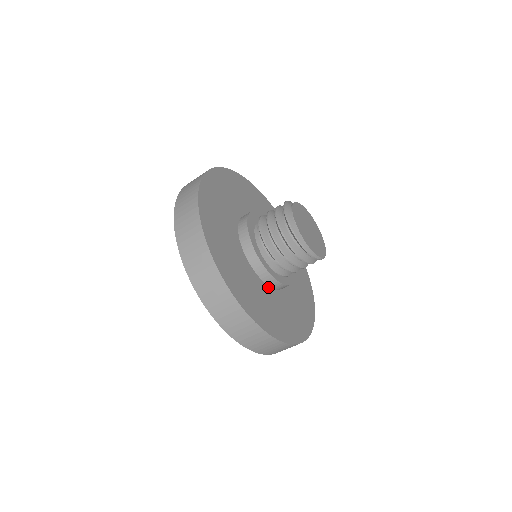
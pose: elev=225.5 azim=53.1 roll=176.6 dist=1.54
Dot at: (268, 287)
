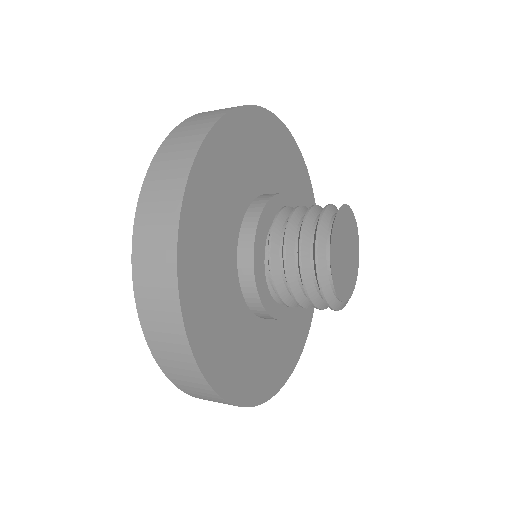
Dot at: occluded
